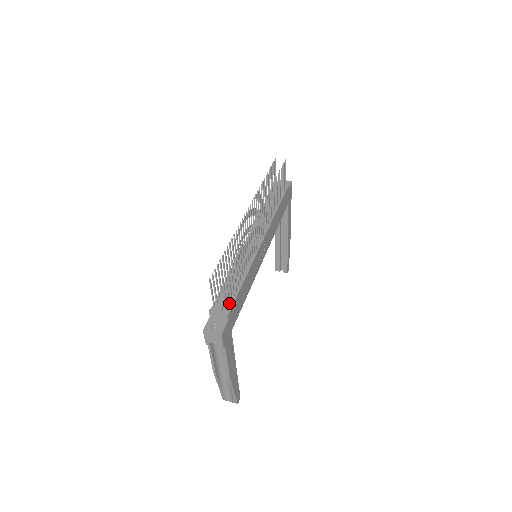
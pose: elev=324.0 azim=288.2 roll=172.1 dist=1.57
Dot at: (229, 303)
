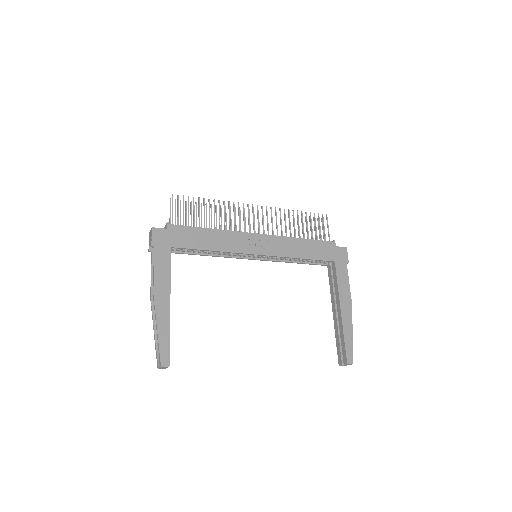
Dot at: (178, 223)
